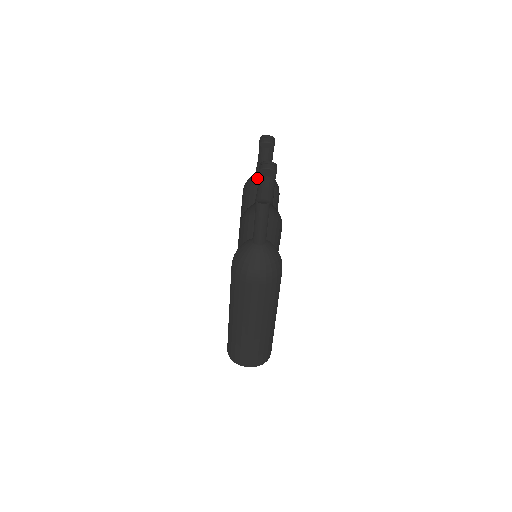
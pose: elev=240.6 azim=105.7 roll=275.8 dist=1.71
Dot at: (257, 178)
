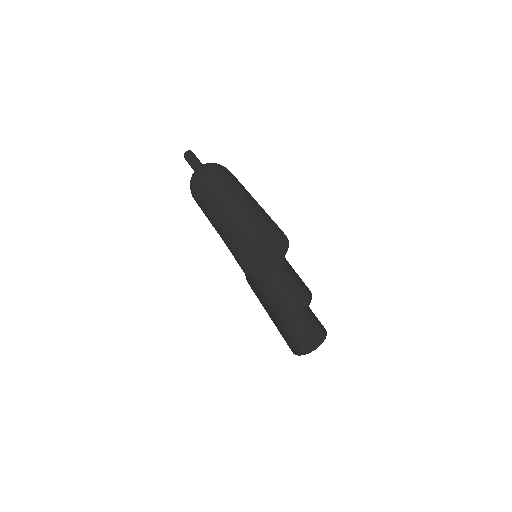
Dot at: occluded
